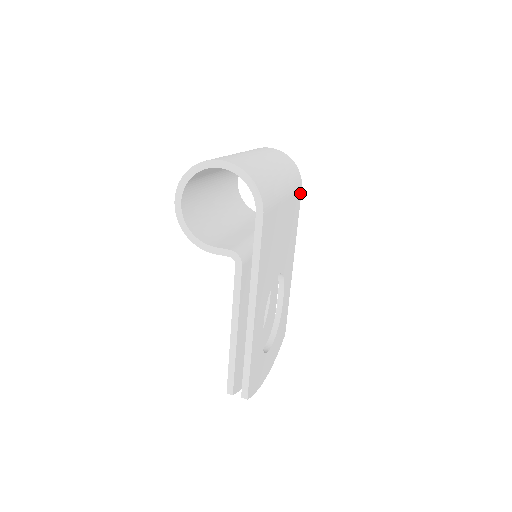
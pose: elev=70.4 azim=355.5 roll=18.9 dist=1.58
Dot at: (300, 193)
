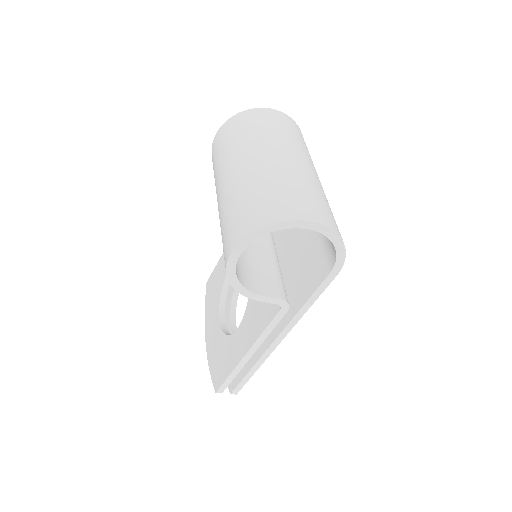
Dot at: occluded
